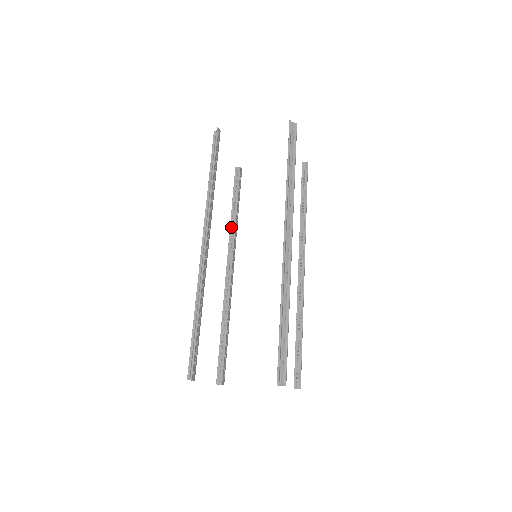
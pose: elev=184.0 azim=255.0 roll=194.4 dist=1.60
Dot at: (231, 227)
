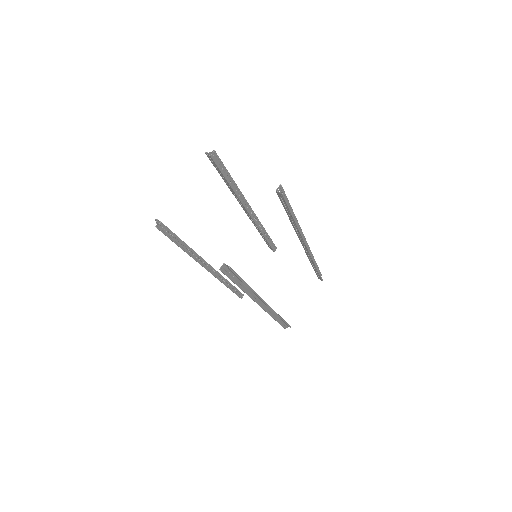
Dot at: (233, 194)
